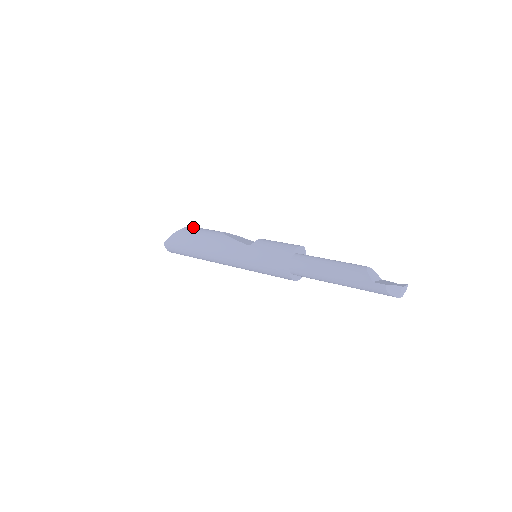
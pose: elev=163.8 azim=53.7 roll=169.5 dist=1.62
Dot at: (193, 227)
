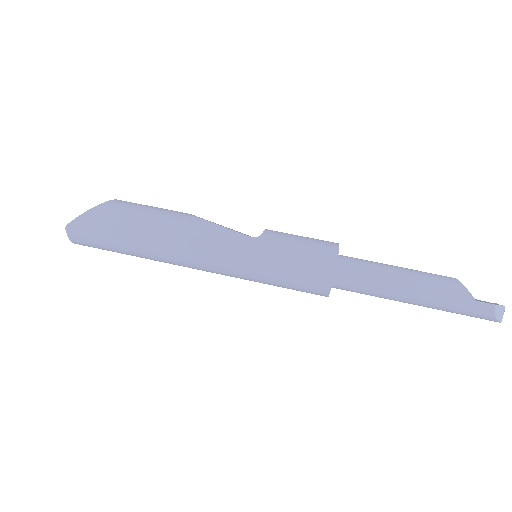
Dot at: occluded
